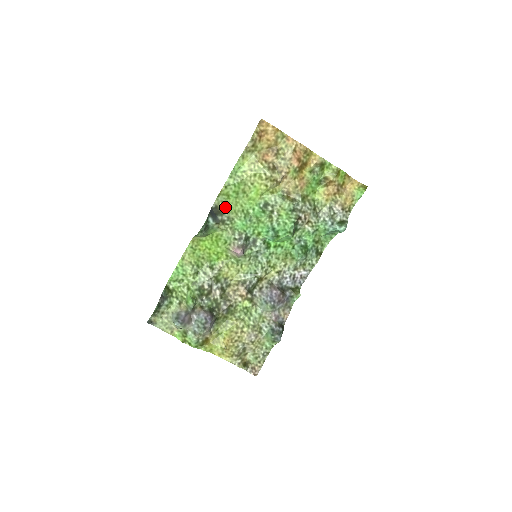
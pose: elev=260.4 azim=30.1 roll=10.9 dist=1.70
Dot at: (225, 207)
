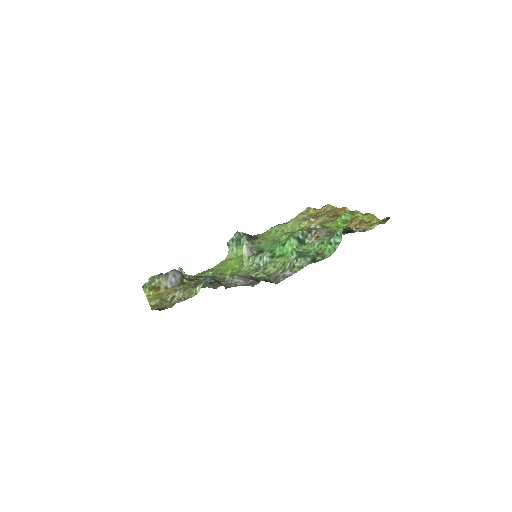
Dot at: (262, 238)
